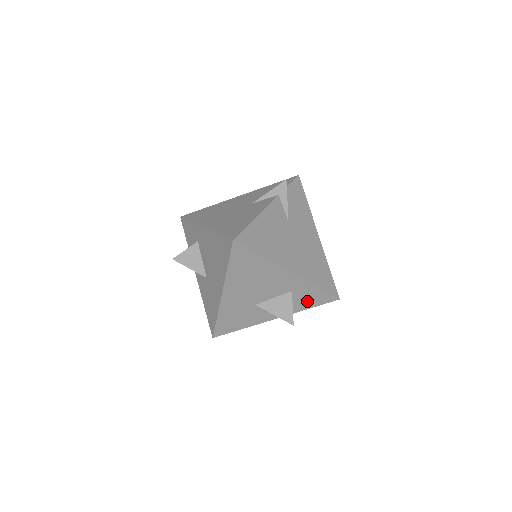
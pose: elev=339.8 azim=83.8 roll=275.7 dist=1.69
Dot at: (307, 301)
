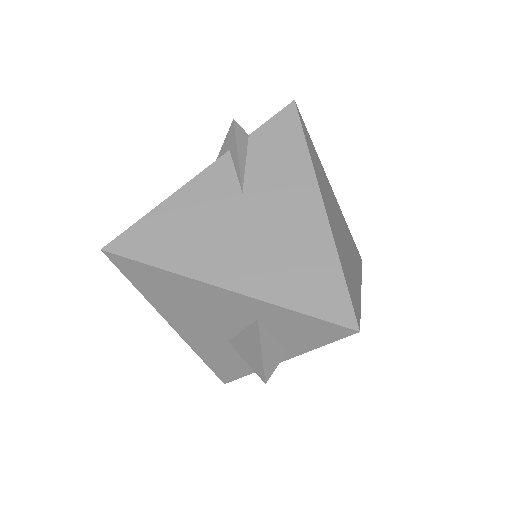
Dot at: (301, 335)
